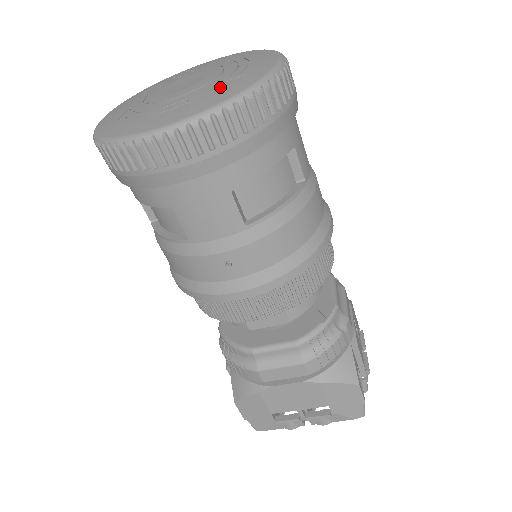
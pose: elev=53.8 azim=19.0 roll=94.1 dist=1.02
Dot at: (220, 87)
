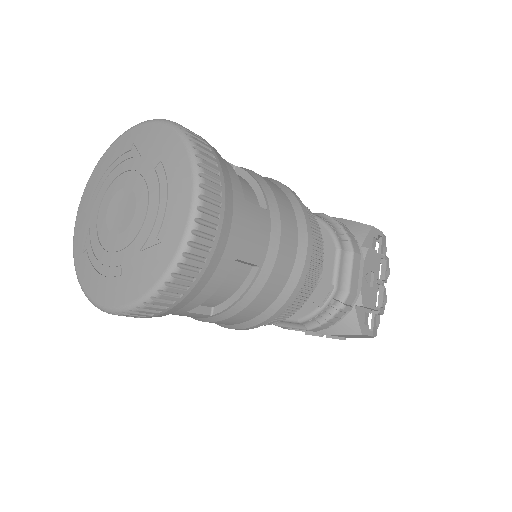
Dot at: (141, 261)
